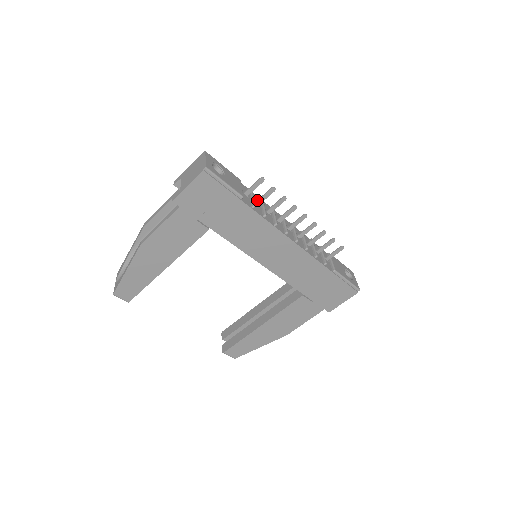
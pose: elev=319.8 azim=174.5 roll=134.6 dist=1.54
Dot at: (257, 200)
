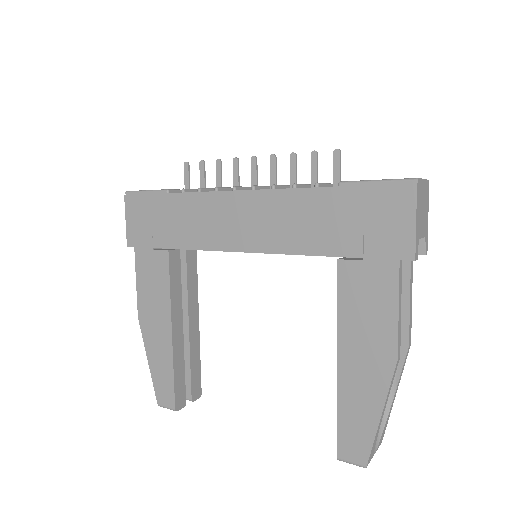
Dot at: occluded
